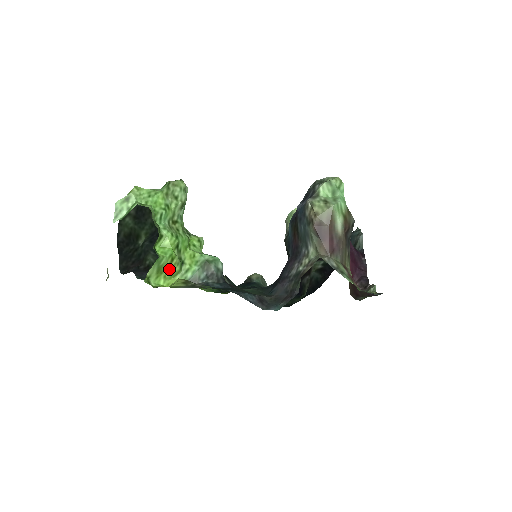
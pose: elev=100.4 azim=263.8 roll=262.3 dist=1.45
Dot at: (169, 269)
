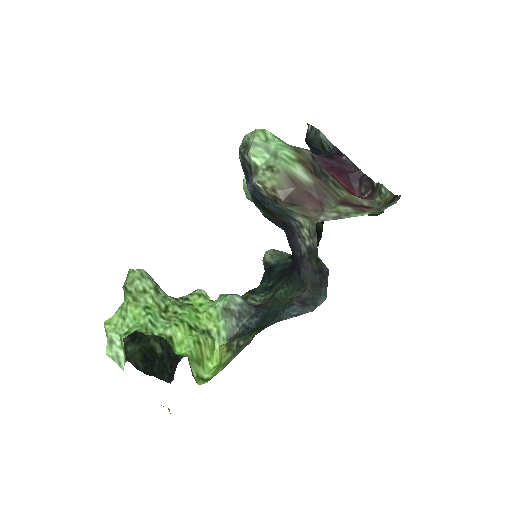
Dot at: (204, 351)
